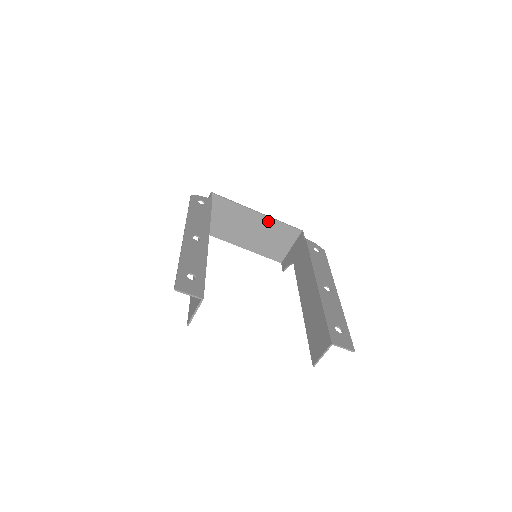
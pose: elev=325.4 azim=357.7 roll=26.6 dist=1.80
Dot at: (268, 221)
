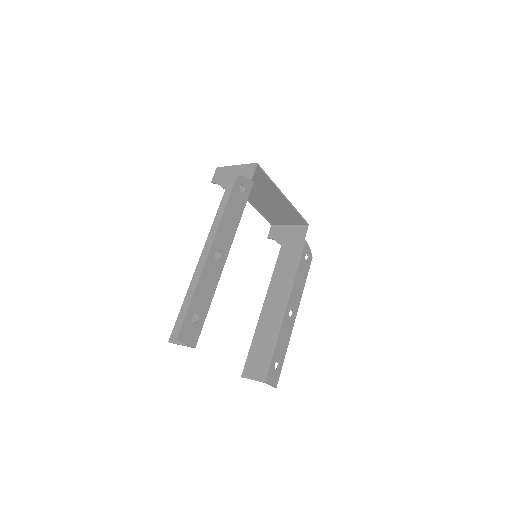
Dot at: (287, 205)
